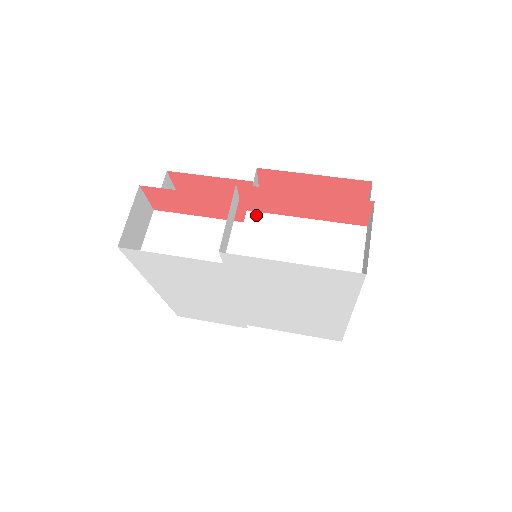
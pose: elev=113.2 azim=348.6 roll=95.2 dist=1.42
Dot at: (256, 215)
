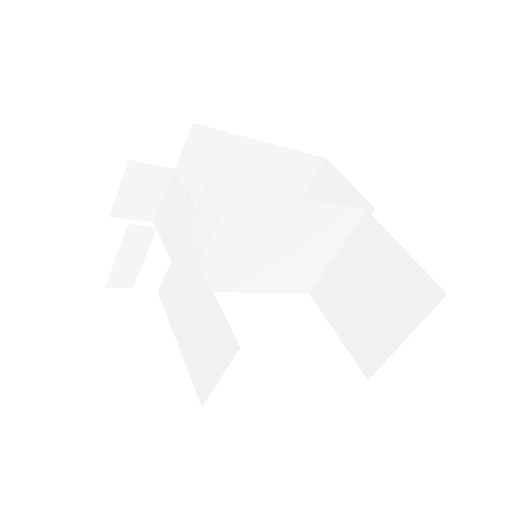
Dot at: (186, 245)
